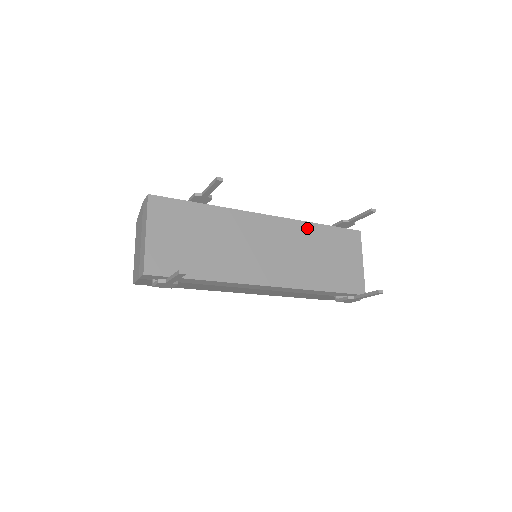
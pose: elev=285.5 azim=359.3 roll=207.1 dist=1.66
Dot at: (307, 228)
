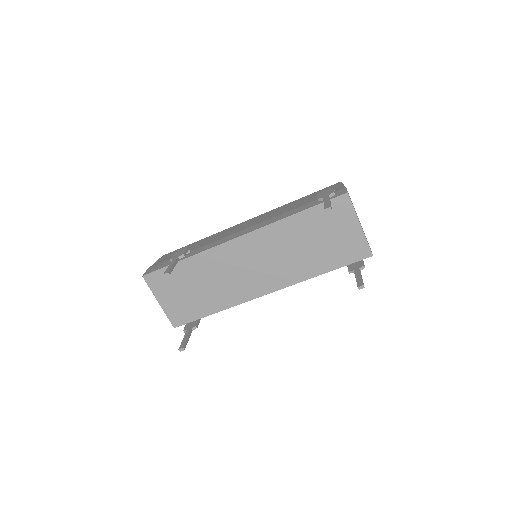
Dot at: (283, 226)
